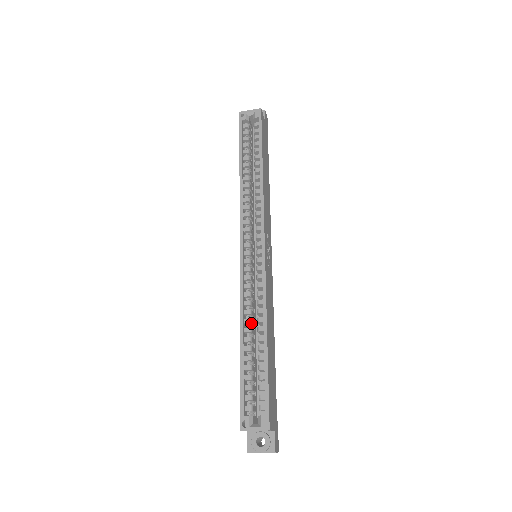
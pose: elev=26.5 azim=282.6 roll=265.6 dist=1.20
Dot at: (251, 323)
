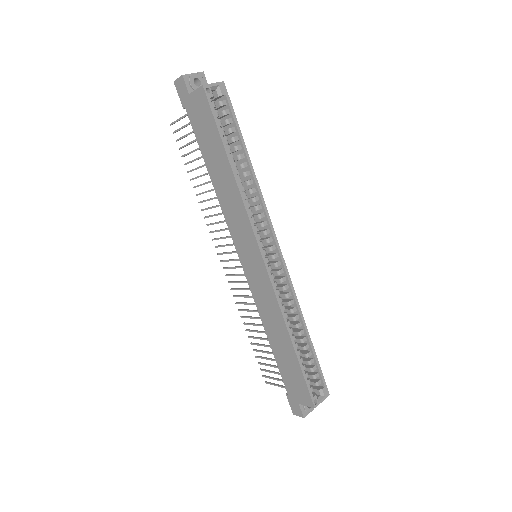
Dot at: (290, 323)
